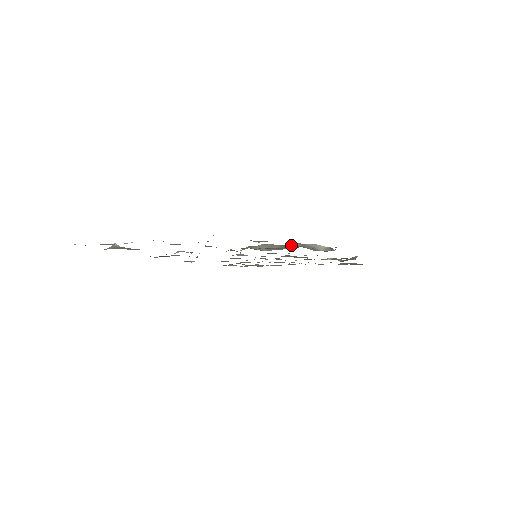
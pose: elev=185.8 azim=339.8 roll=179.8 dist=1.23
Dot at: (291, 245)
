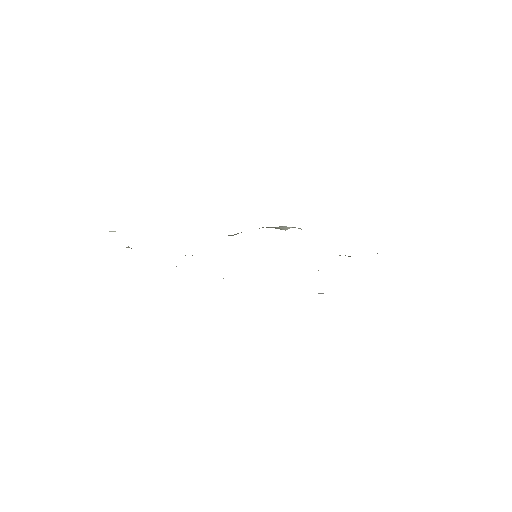
Dot at: occluded
